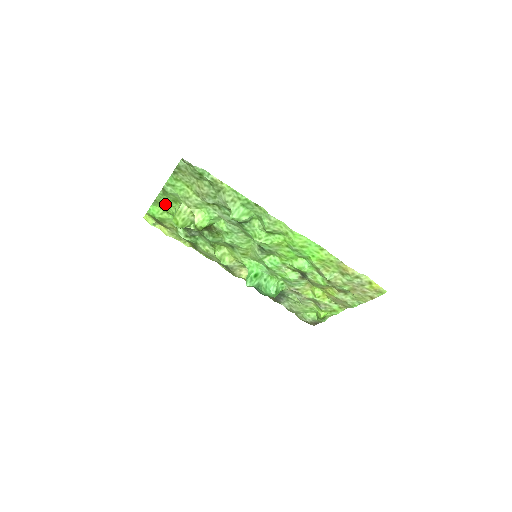
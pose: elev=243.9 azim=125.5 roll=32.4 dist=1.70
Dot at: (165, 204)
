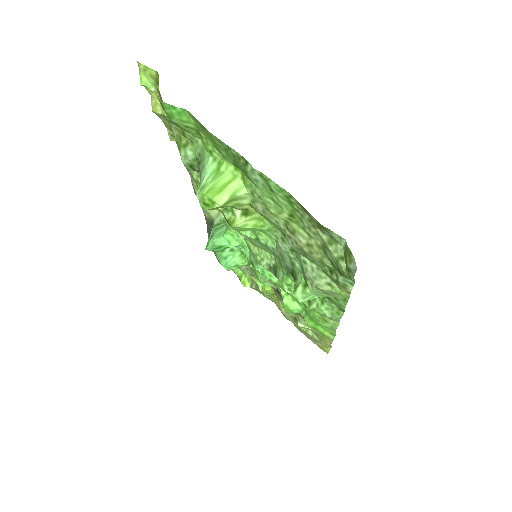
Dot at: (214, 142)
